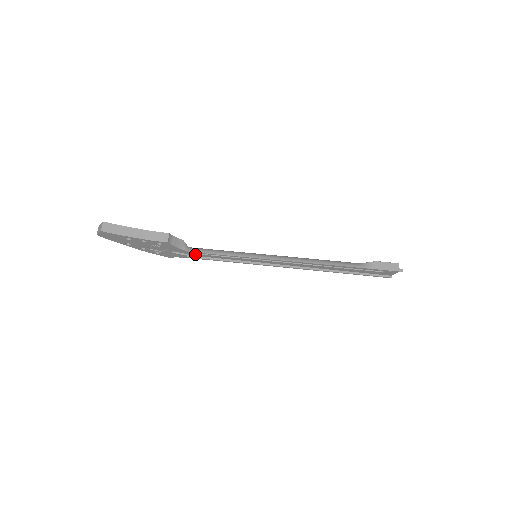
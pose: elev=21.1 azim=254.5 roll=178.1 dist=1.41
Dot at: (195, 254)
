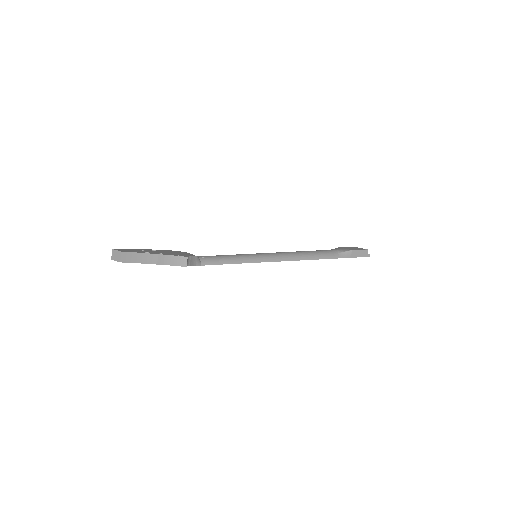
Dot at: occluded
